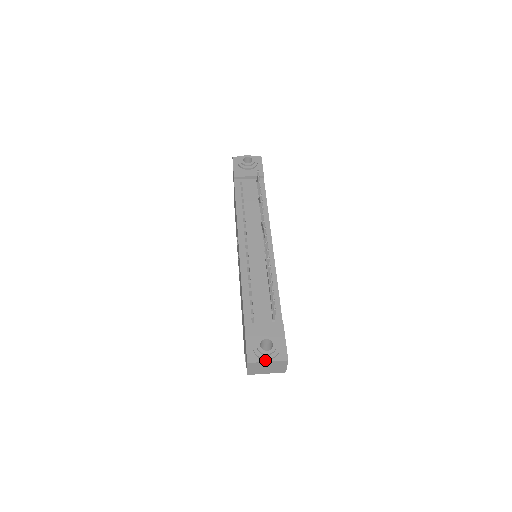
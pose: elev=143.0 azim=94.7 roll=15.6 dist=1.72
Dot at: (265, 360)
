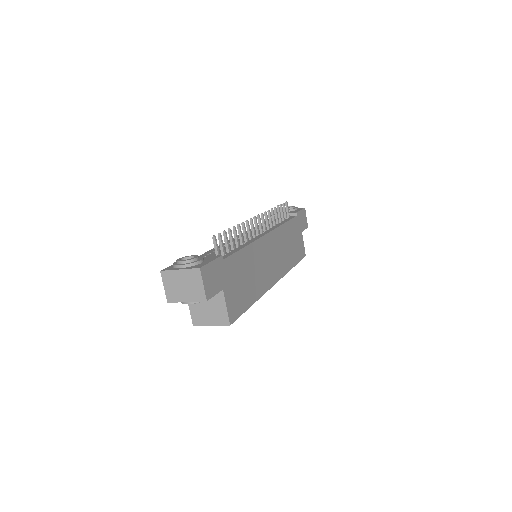
Dot at: (178, 269)
